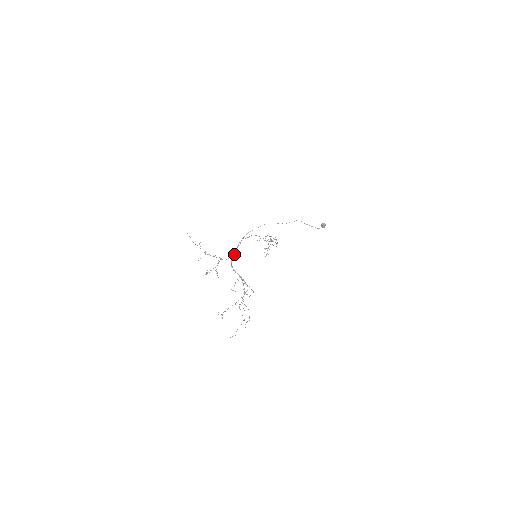
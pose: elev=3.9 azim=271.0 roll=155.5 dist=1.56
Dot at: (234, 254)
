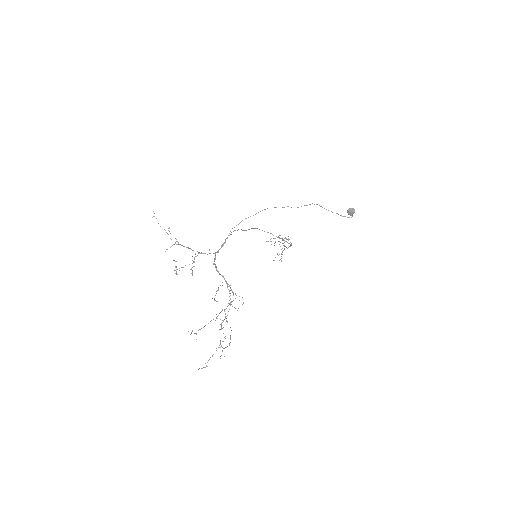
Dot at: (220, 248)
